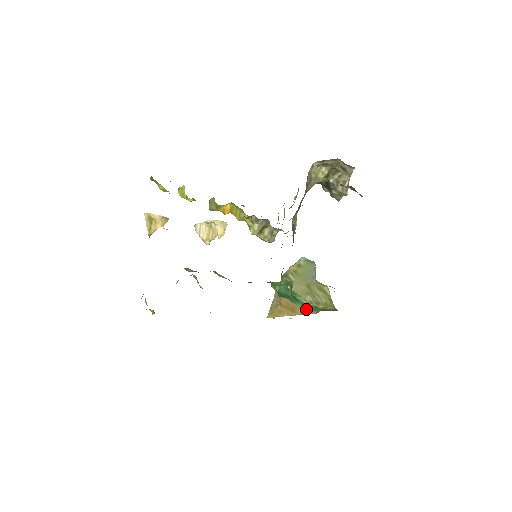
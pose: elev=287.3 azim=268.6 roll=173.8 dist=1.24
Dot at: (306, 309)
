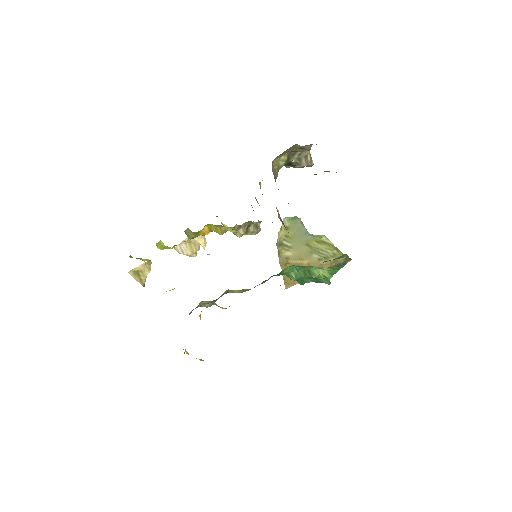
Dot at: occluded
